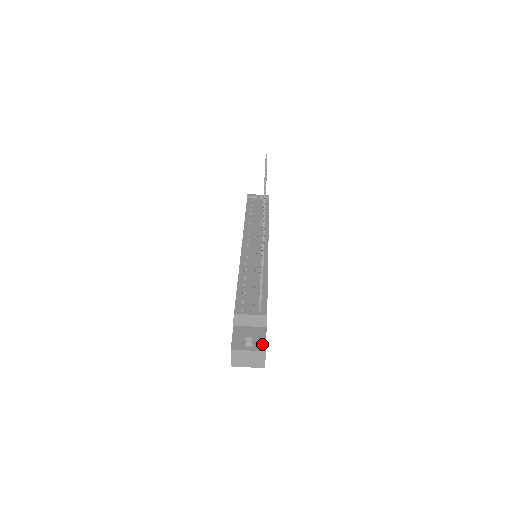
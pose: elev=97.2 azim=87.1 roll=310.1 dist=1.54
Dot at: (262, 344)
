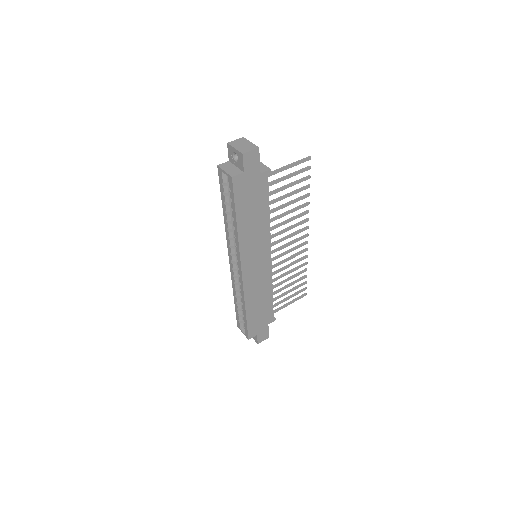
Dot at: (258, 153)
